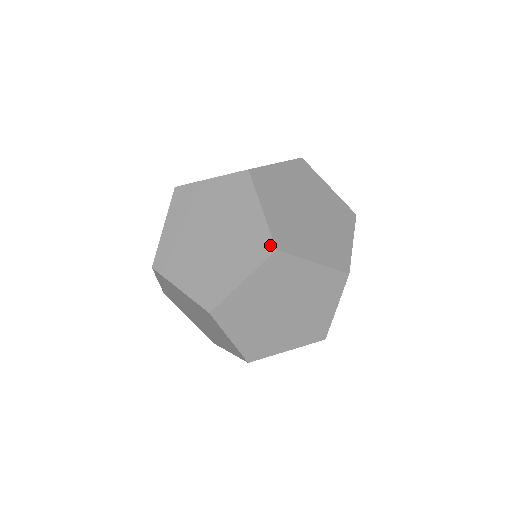
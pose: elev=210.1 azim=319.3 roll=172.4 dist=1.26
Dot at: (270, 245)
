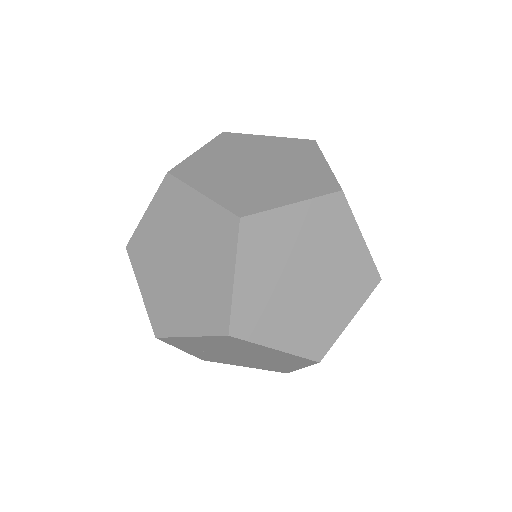
Dot at: (231, 219)
